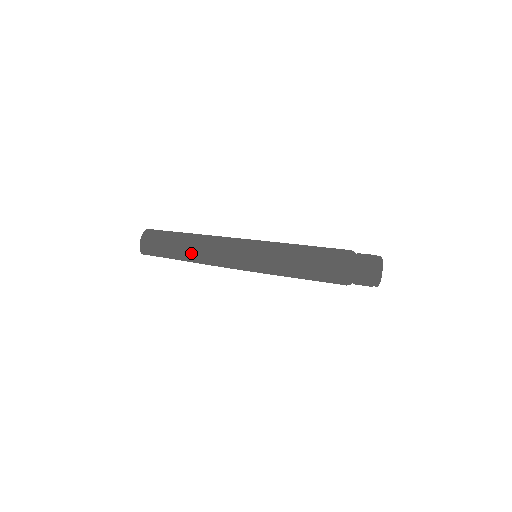
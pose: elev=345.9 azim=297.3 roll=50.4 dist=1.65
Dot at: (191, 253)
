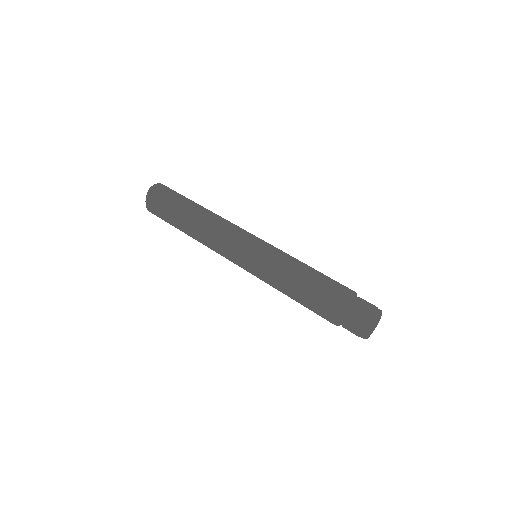
Dot at: (192, 234)
